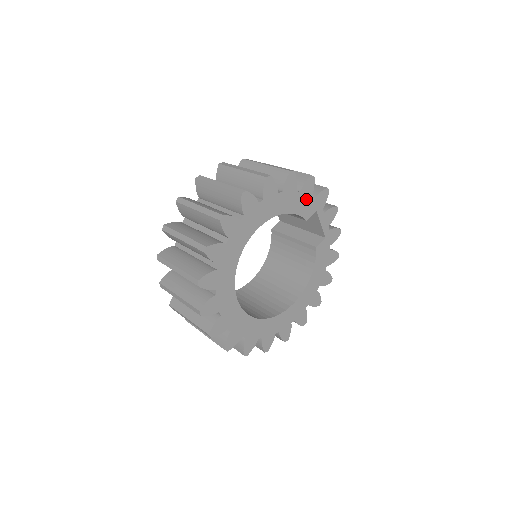
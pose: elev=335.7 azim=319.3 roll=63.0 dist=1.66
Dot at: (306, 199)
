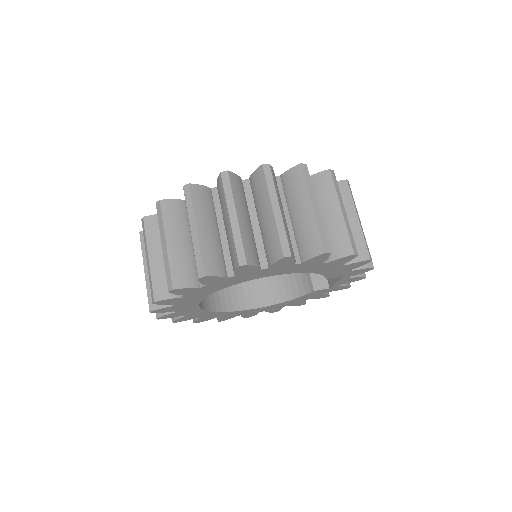
Dot at: (344, 269)
